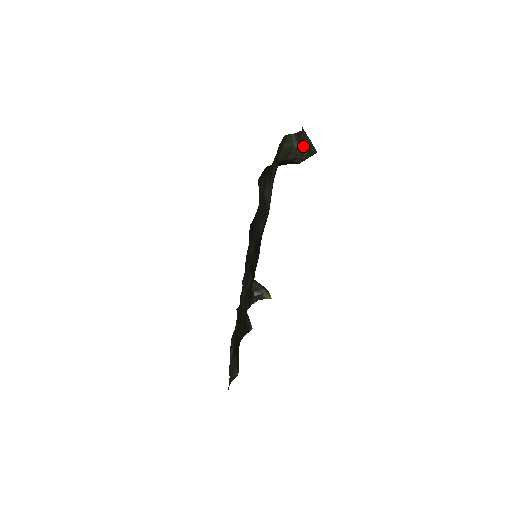
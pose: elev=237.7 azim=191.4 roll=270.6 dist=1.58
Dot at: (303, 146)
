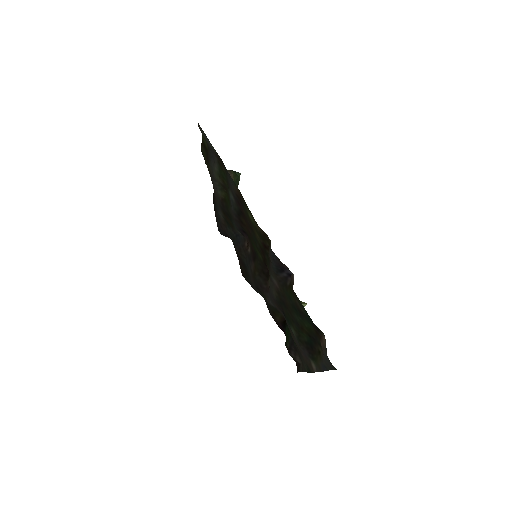
Dot at: occluded
